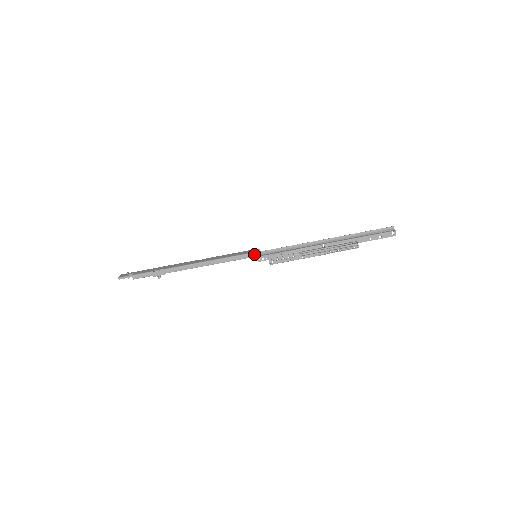
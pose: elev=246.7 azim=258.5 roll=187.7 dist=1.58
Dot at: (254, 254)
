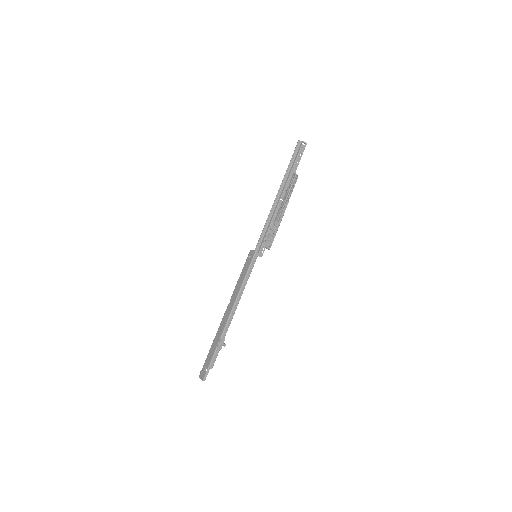
Dot at: (255, 256)
